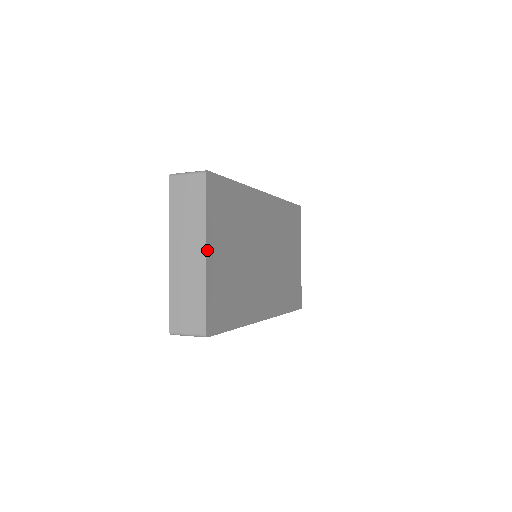
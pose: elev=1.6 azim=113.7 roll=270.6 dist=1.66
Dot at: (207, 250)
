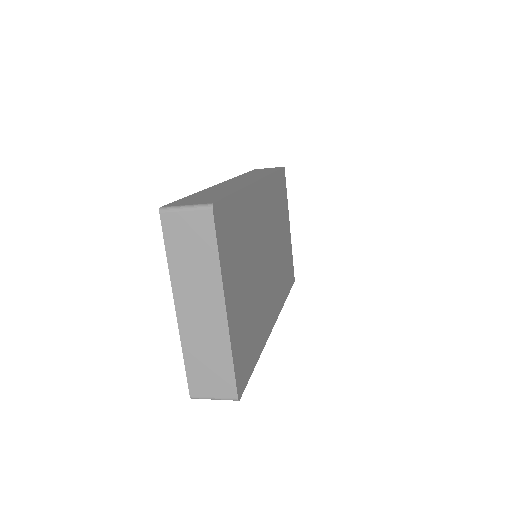
Dot at: (226, 304)
